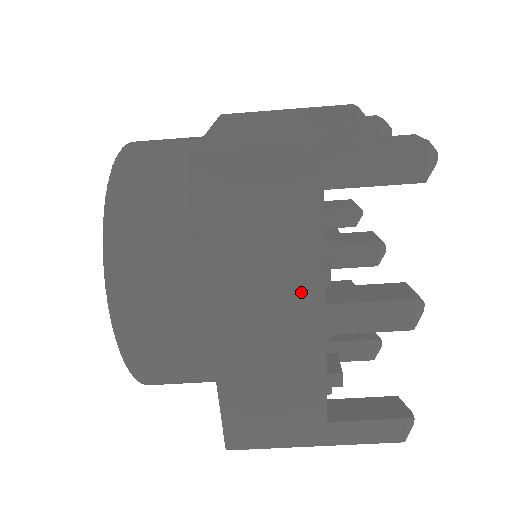
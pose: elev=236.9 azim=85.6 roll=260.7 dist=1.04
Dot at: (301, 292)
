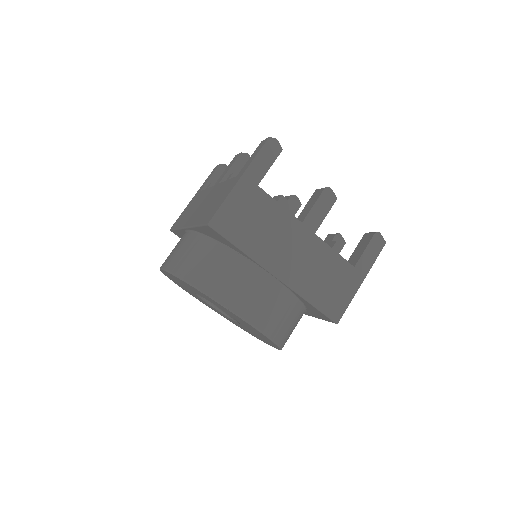
Dot at: occluded
